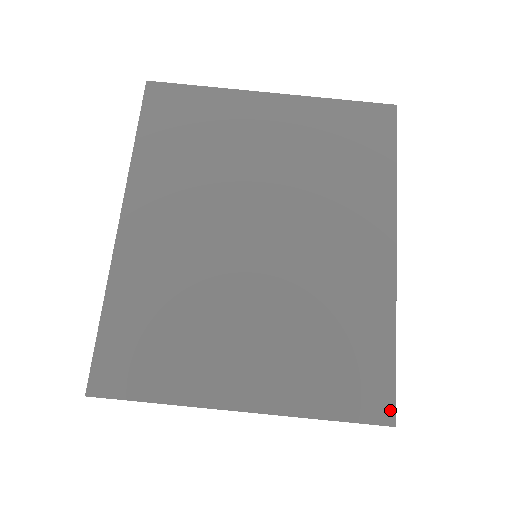
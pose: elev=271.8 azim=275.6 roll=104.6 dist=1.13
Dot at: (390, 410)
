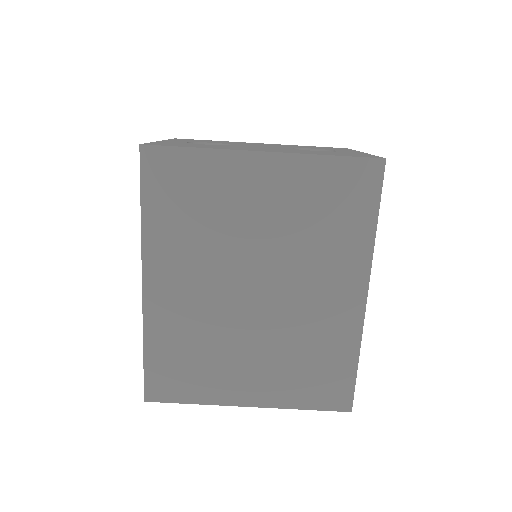
Dot at: (349, 403)
